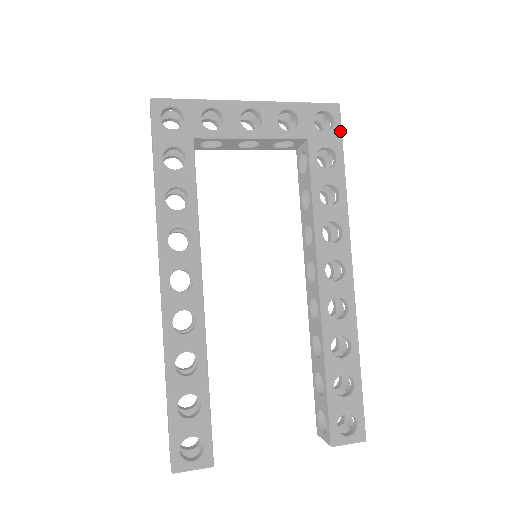
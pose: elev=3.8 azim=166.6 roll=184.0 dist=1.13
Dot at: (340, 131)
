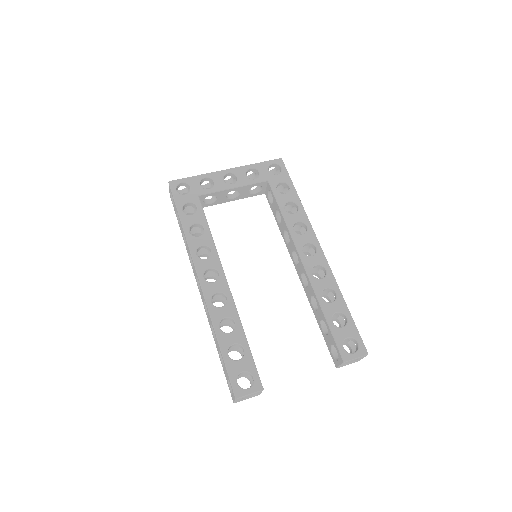
Dot at: (287, 172)
